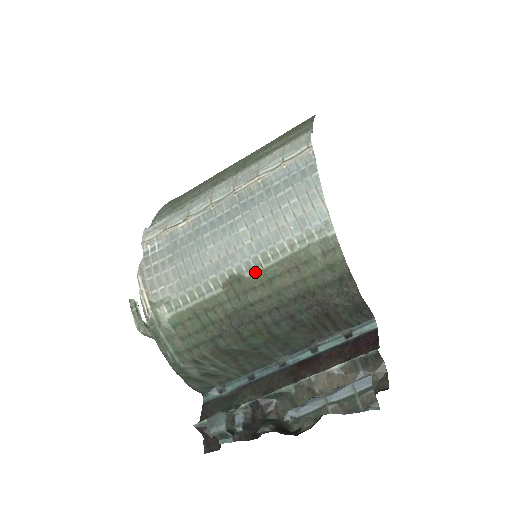
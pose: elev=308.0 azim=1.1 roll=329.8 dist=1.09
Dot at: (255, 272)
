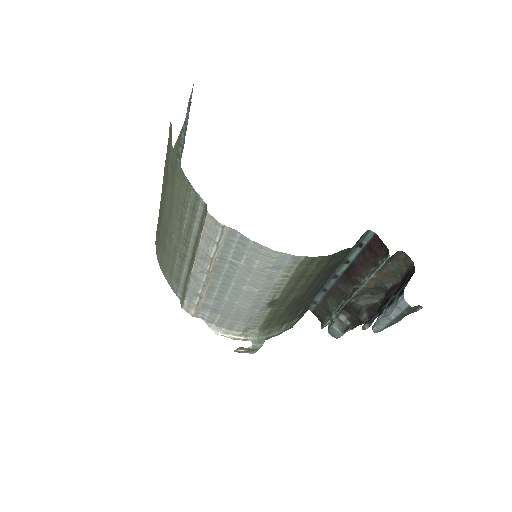
Dot at: (279, 295)
